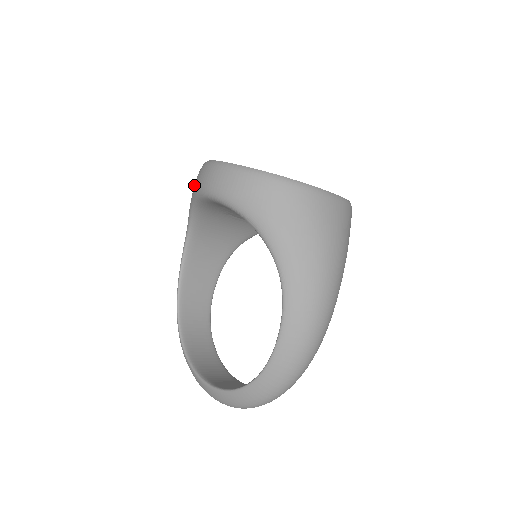
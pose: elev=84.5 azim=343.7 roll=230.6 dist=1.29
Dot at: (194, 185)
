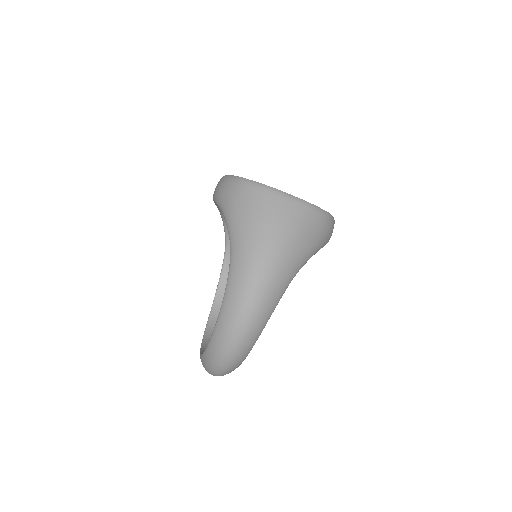
Dot at: occluded
